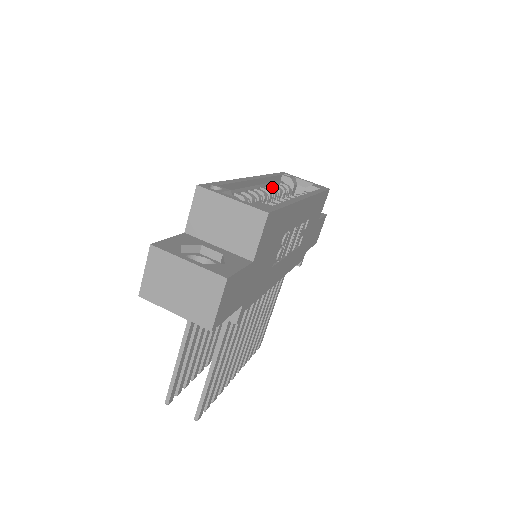
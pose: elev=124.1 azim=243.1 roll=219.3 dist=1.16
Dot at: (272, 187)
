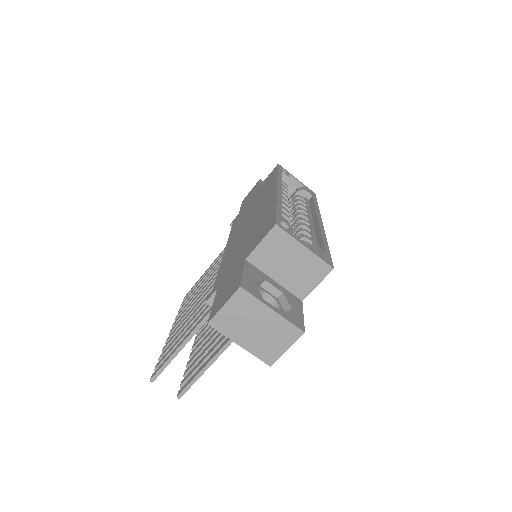
Dot at: (286, 195)
